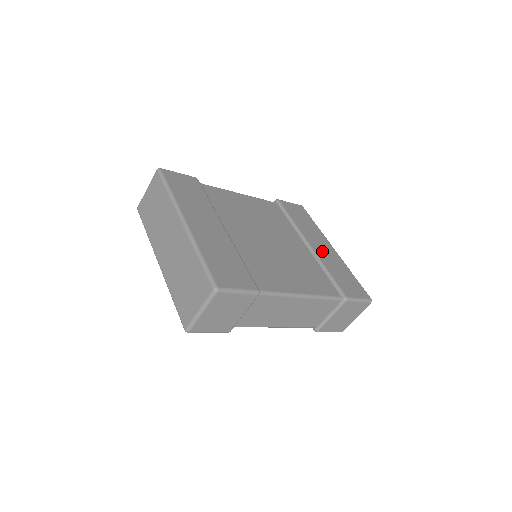
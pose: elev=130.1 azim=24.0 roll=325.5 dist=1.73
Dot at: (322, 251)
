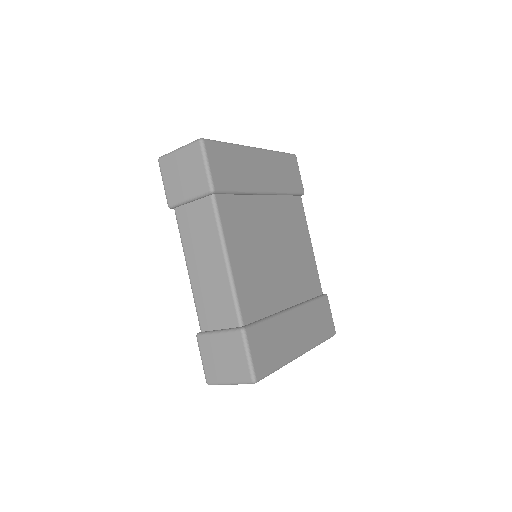
Dot at: (291, 327)
